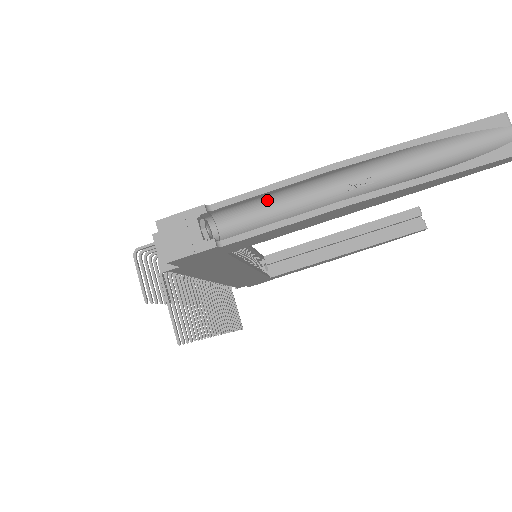
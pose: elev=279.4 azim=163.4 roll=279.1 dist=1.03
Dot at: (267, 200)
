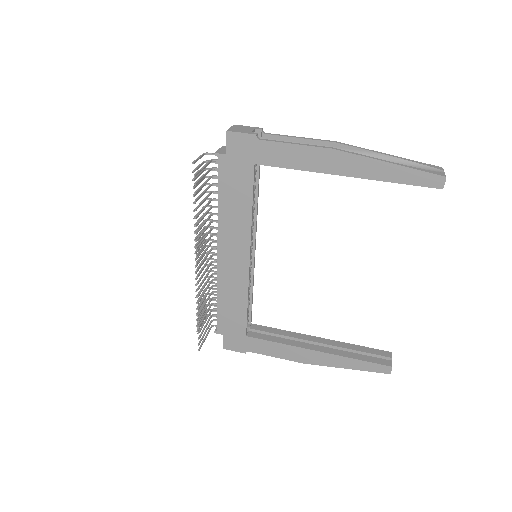
Dot at: occluded
